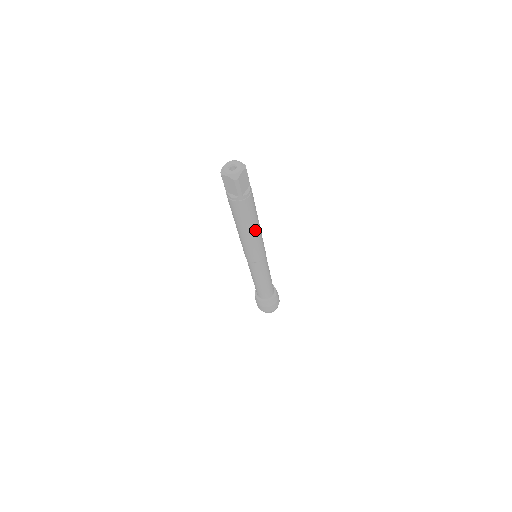
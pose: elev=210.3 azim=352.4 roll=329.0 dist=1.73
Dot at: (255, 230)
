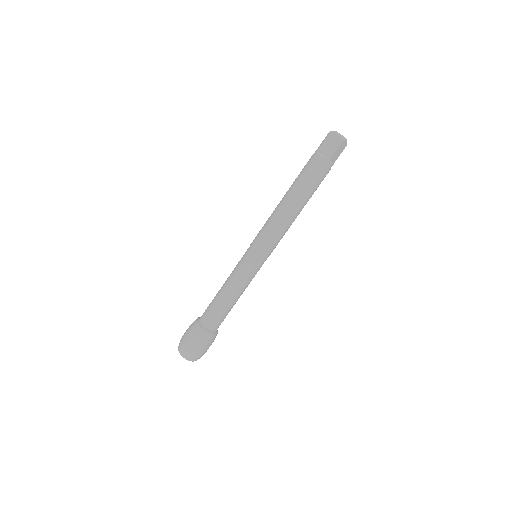
Dot at: (298, 211)
